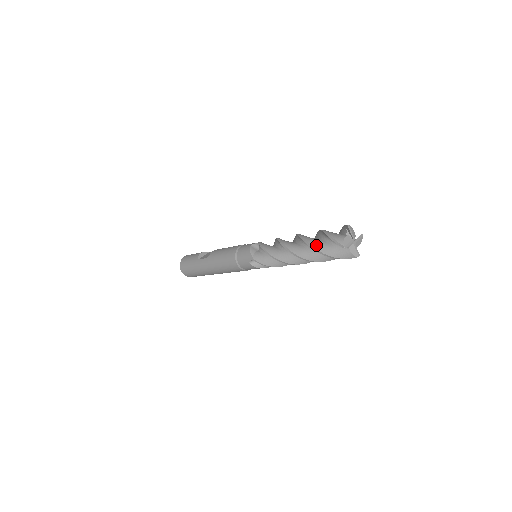
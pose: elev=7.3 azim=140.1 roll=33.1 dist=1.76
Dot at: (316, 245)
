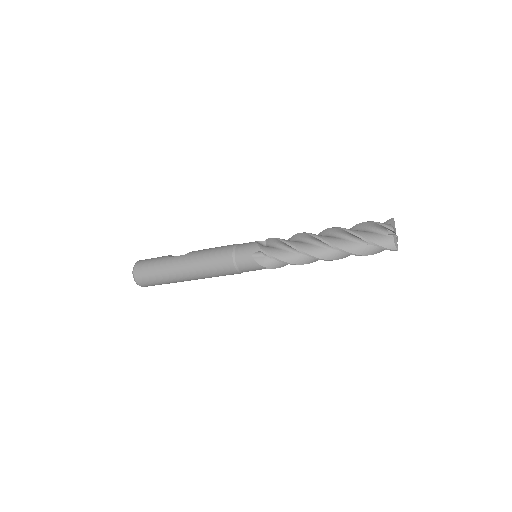
Dot at: (355, 231)
